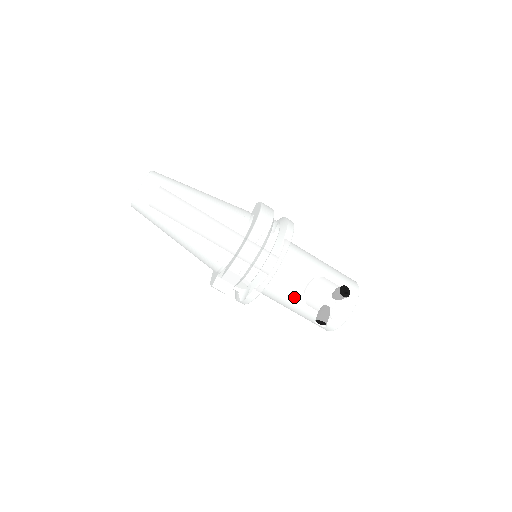
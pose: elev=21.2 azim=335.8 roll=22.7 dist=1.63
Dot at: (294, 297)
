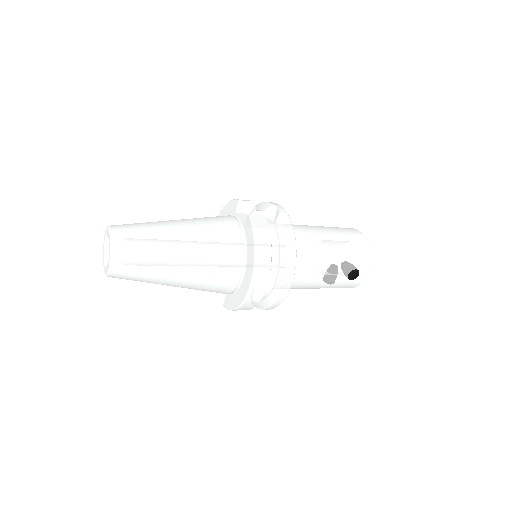
Dot at: occluded
